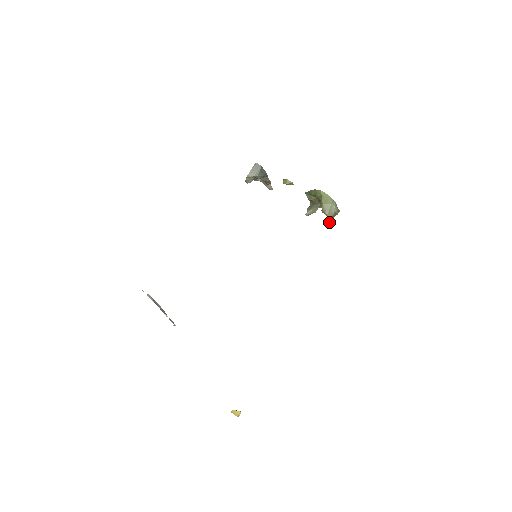
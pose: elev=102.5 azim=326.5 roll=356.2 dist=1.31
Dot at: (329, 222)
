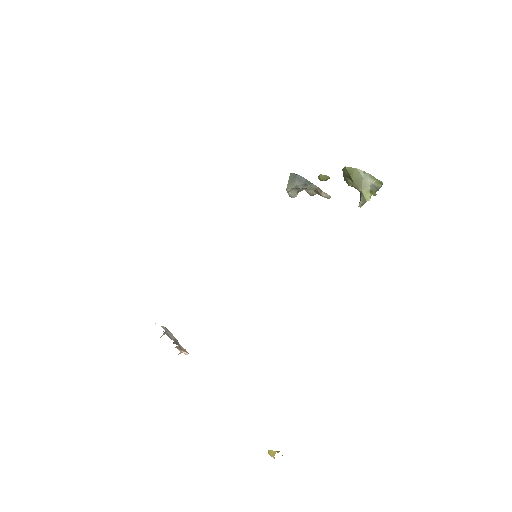
Dot at: (368, 199)
